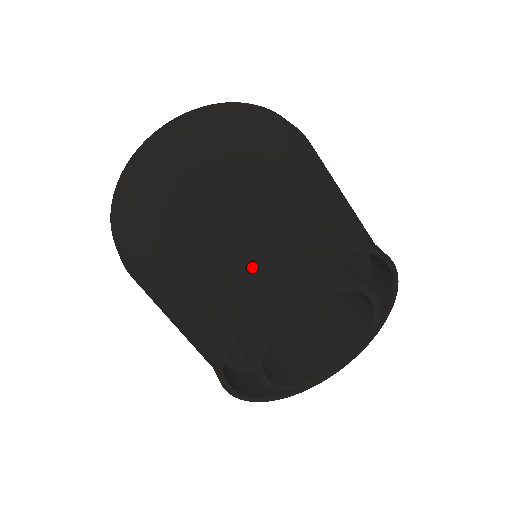
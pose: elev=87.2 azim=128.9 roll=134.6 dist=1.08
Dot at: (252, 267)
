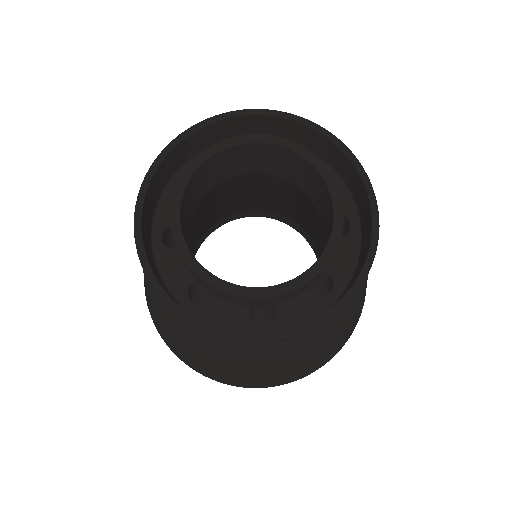
Dot at: occluded
